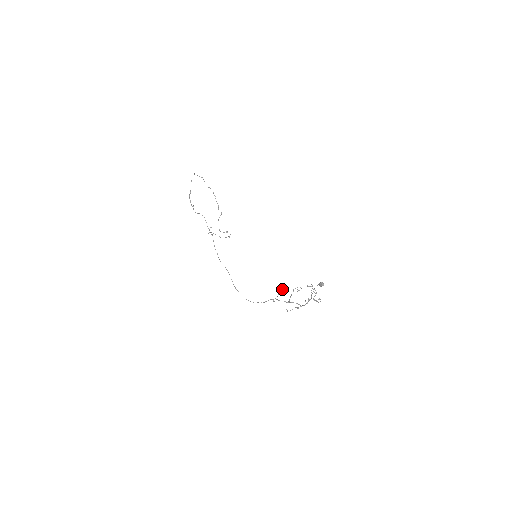
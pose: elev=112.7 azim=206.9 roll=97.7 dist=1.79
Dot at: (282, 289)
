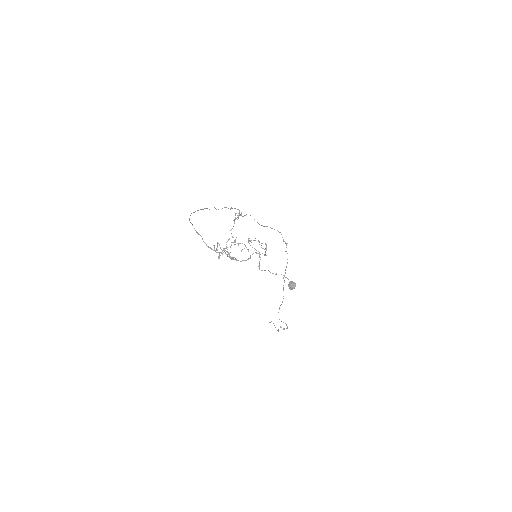
Dot at: occluded
